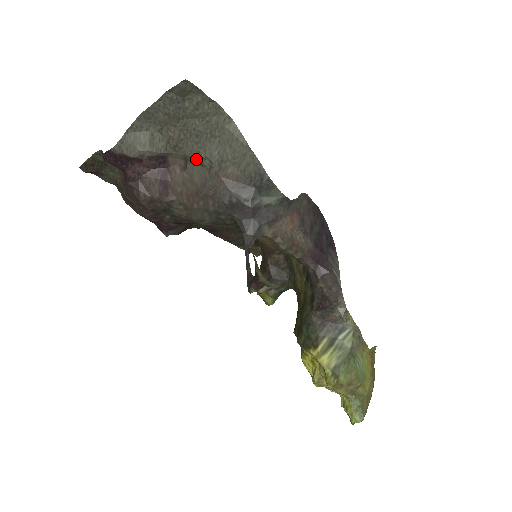
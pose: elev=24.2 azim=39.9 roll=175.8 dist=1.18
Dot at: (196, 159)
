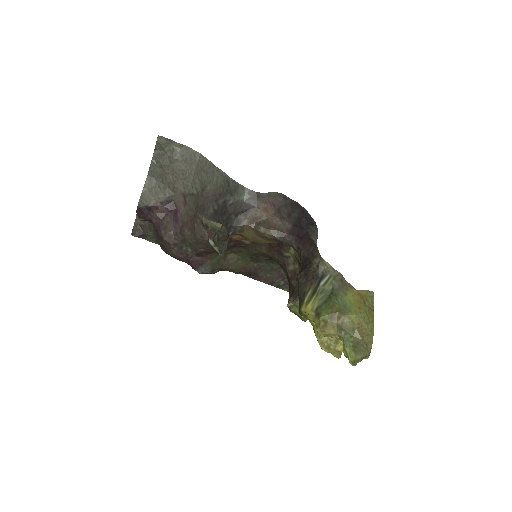
Dot at: (188, 192)
